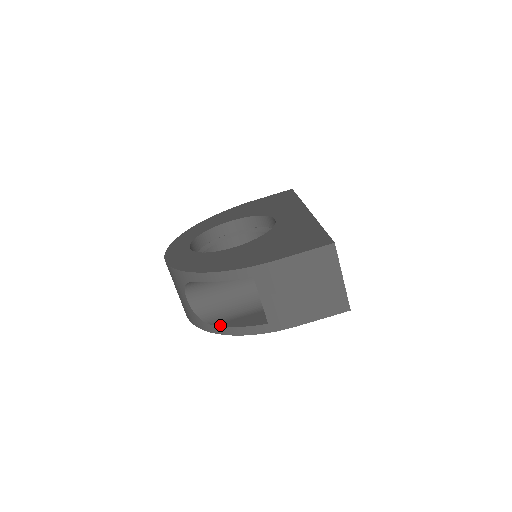
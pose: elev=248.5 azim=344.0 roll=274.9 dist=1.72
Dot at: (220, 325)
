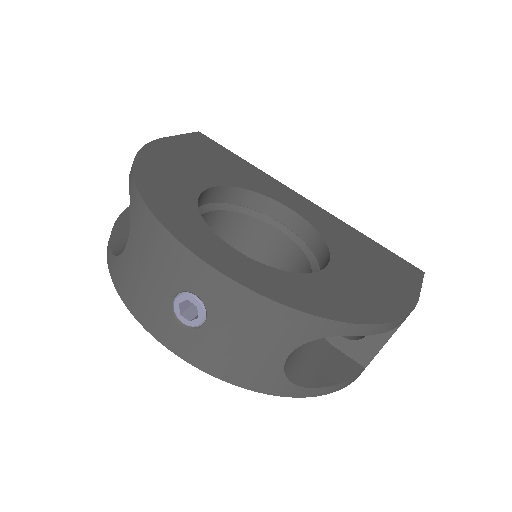
Dot at: (322, 385)
